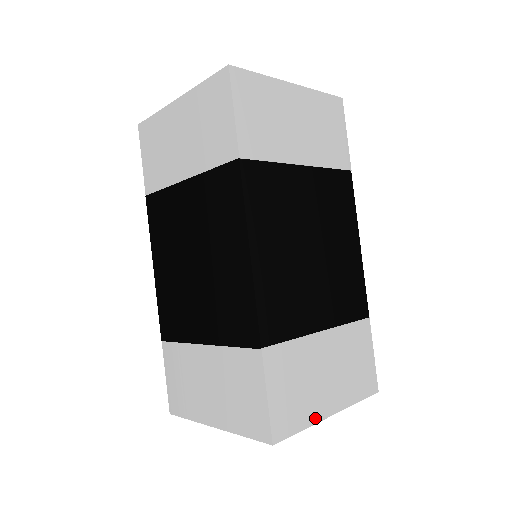
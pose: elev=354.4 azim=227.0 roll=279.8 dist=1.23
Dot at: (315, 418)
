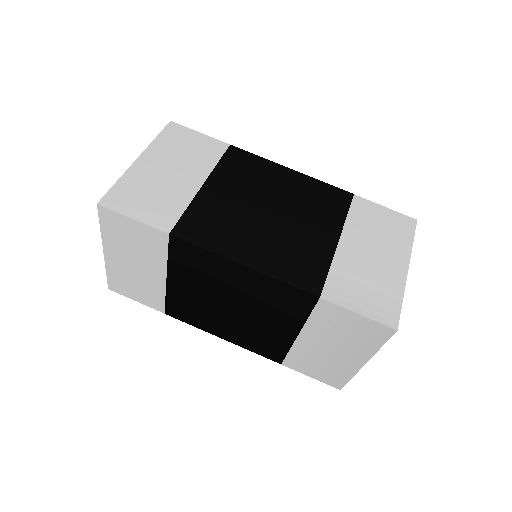
Dot at: occluded
